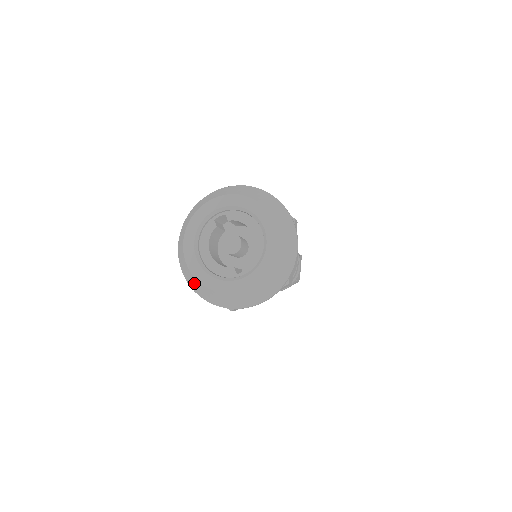
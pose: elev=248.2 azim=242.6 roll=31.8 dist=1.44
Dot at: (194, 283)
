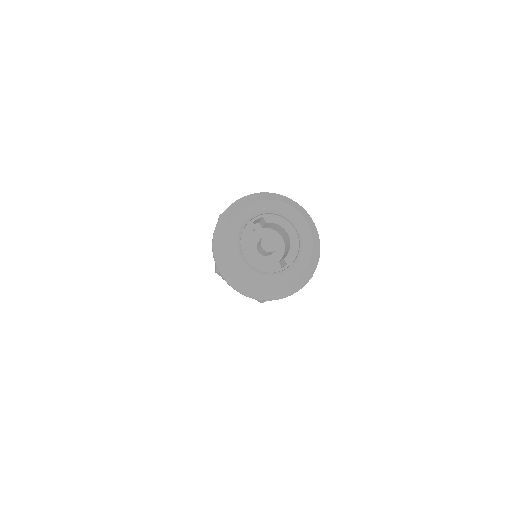
Dot at: (236, 278)
